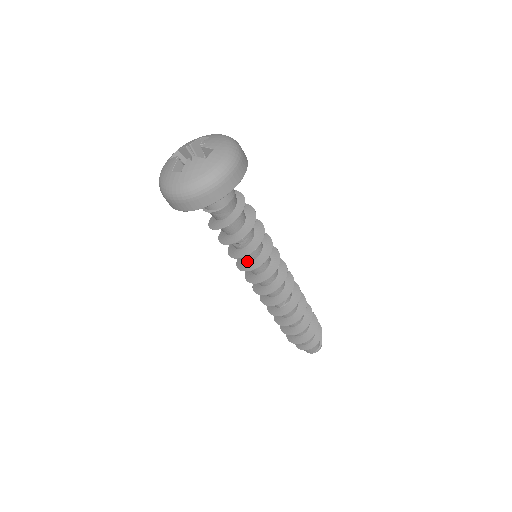
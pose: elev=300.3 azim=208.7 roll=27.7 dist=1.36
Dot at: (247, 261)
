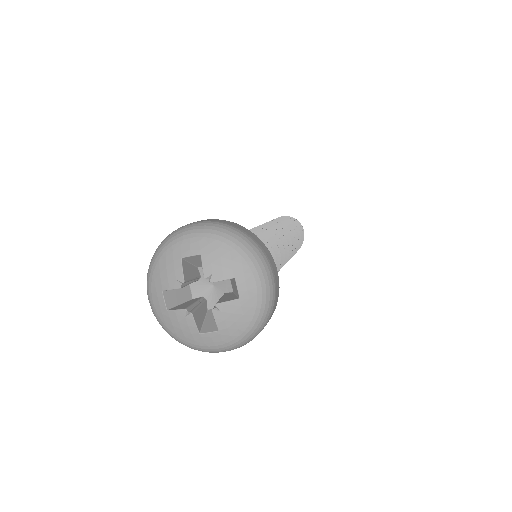
Dot at: occluded
